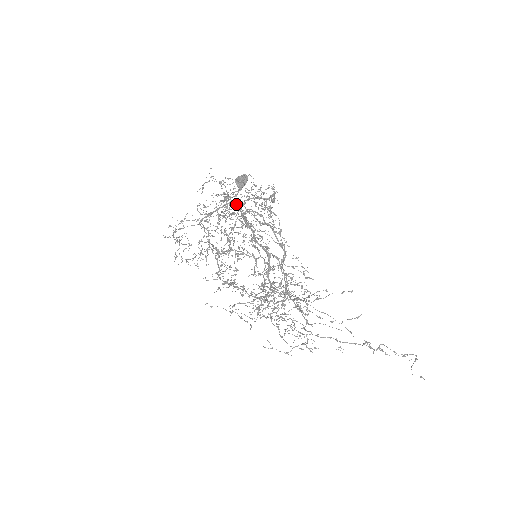
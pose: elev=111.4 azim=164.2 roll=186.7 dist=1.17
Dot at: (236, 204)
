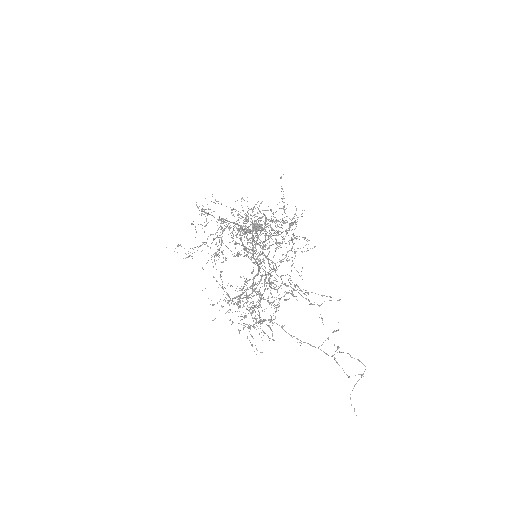
Dot at: (250, 230)
